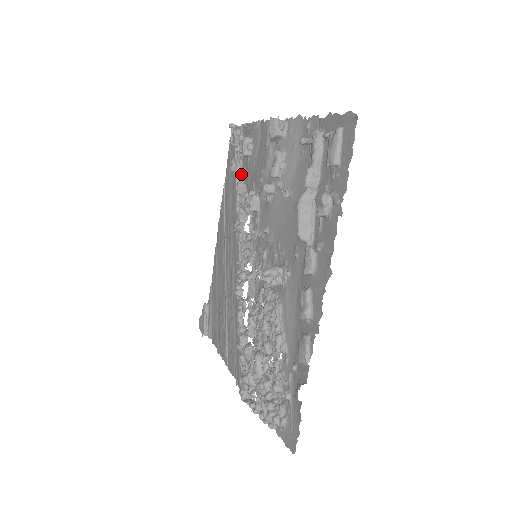
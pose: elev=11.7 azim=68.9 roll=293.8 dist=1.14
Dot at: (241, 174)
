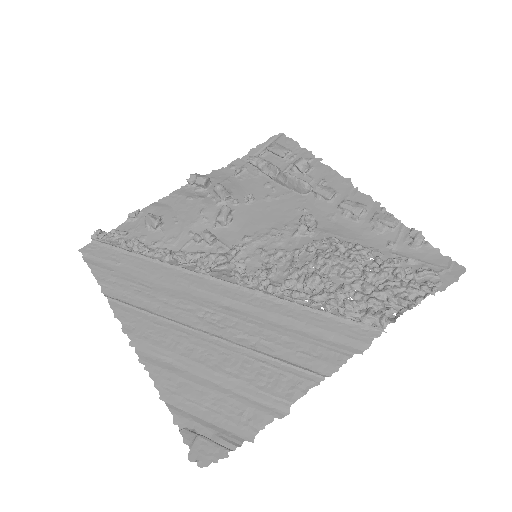
Dot at: (152, 250)
